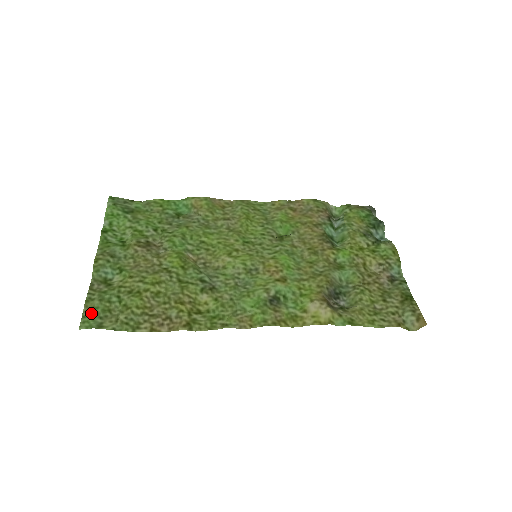
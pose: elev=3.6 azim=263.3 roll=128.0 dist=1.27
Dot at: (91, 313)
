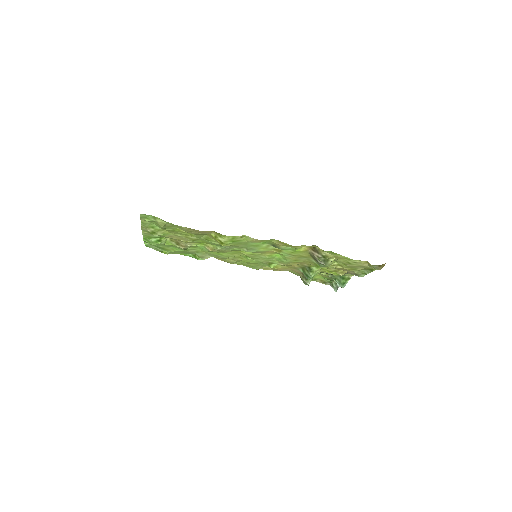
Dot at: (146, 220)
